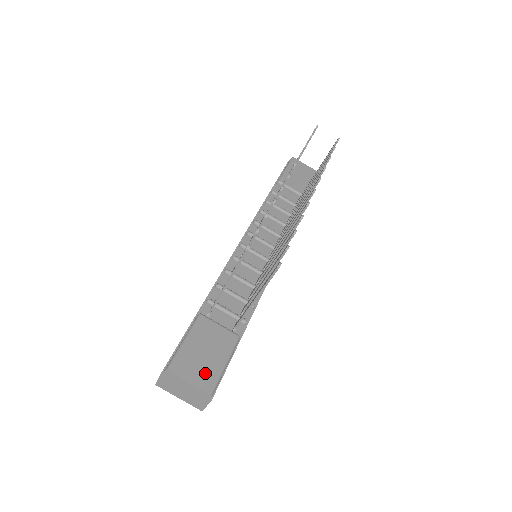
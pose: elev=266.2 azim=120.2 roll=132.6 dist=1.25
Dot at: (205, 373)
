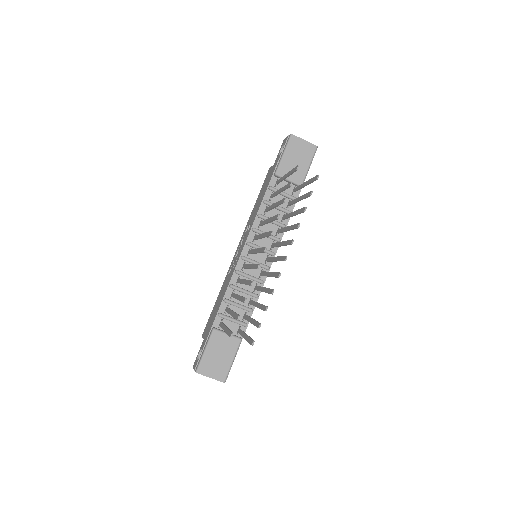
Dot at: (220, 370)
